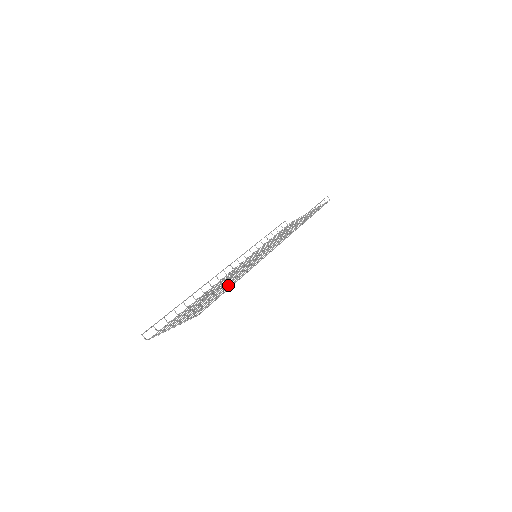
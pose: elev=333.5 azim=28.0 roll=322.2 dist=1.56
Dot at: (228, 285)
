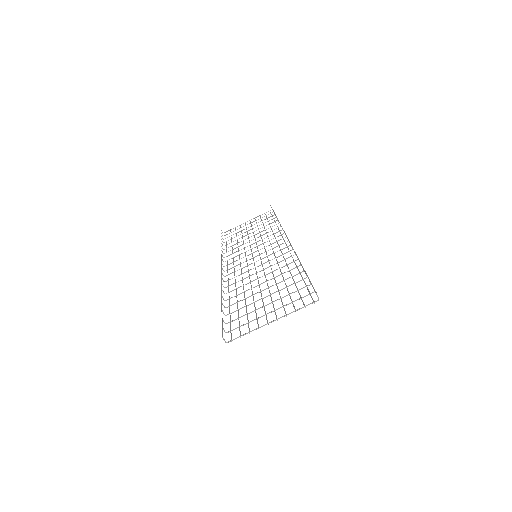
Dot at: occluded
